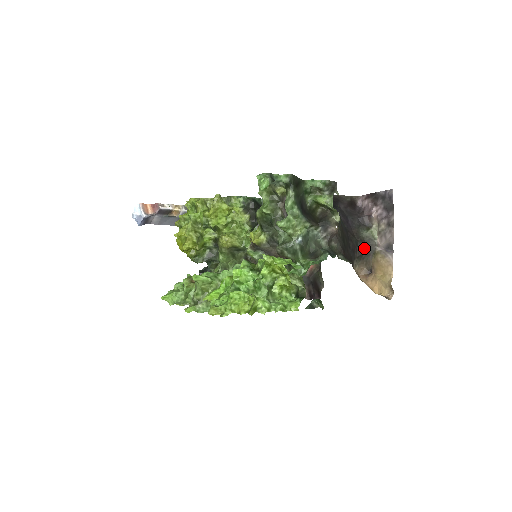
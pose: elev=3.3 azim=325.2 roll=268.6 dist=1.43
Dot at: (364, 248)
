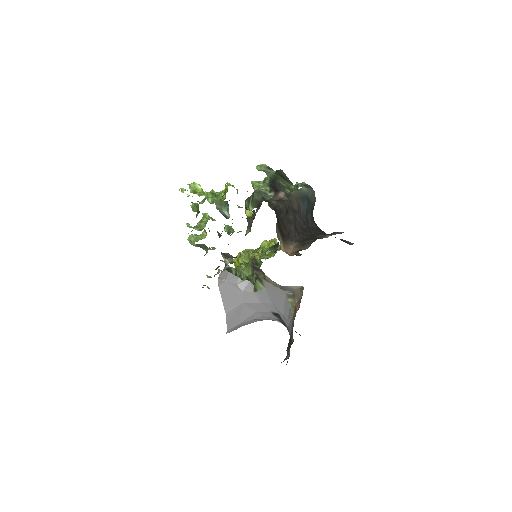
Dot at: (311, 240)
